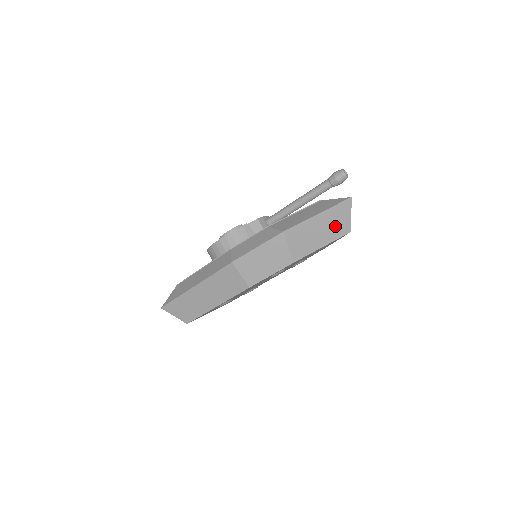
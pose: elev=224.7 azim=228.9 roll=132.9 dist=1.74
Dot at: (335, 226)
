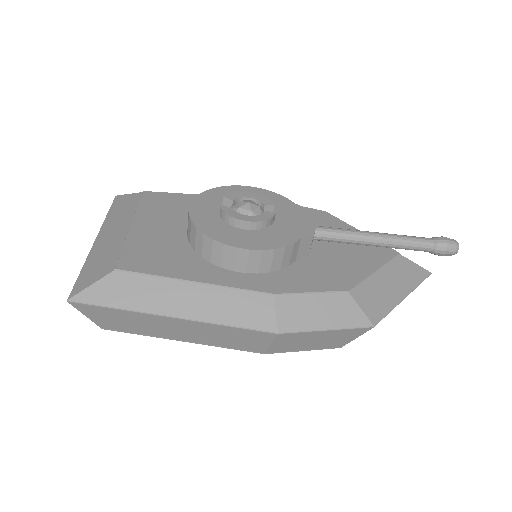
Dot at: occluded
